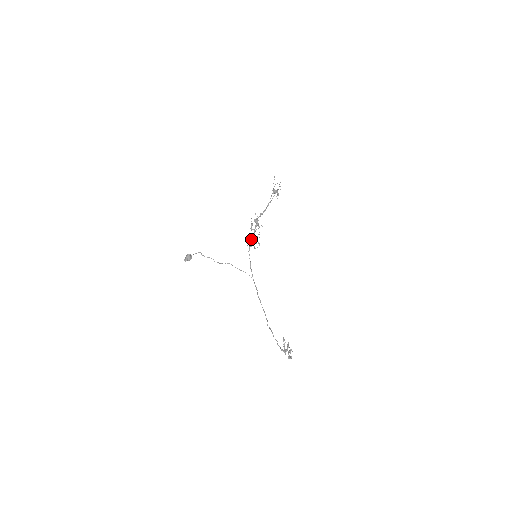
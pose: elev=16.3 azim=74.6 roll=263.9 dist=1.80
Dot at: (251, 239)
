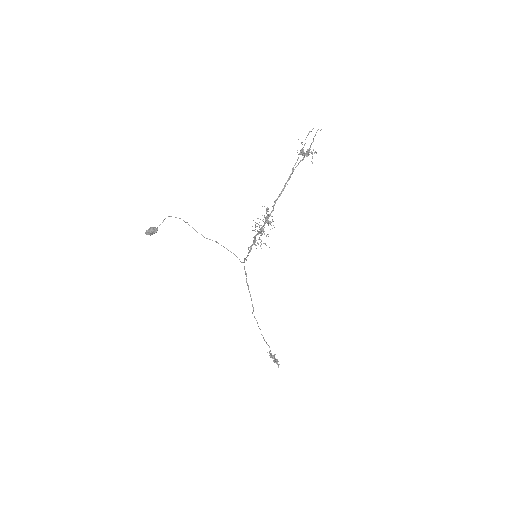
Dot at: (255, 244)
